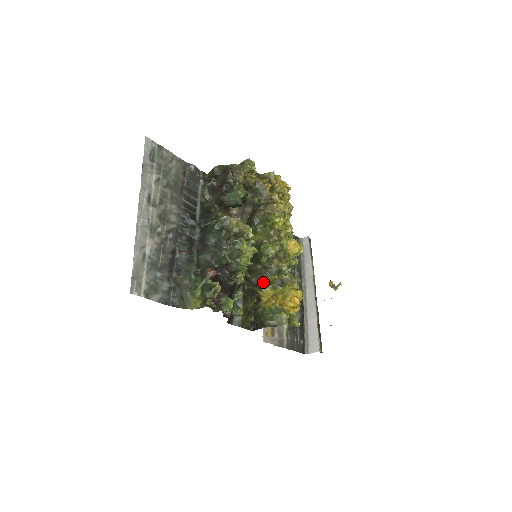
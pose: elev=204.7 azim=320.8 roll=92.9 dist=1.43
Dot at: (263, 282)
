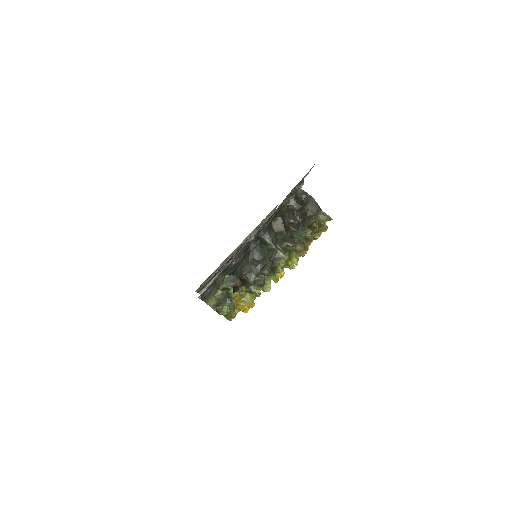
Dot at: occluded
